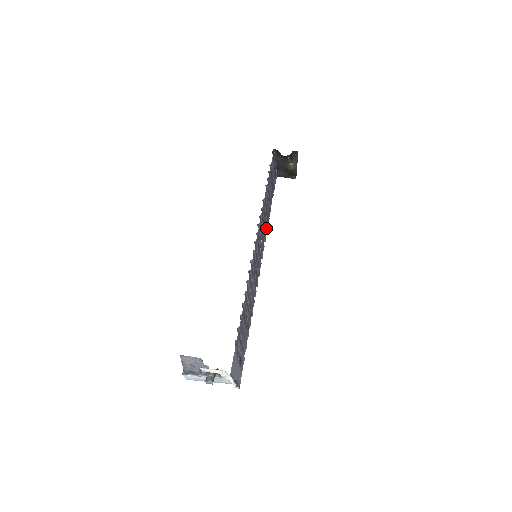
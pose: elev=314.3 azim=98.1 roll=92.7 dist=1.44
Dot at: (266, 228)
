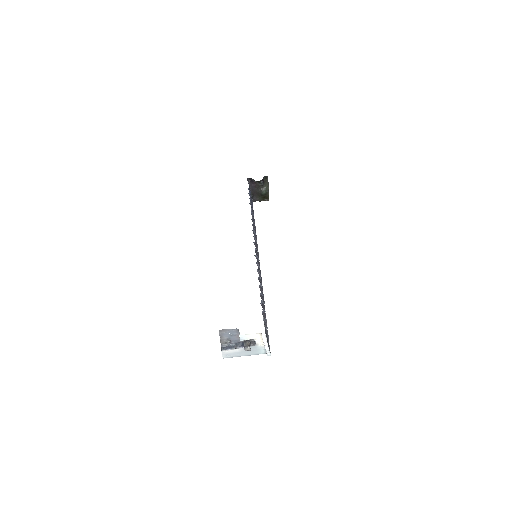
Dot at: (256, 238)
